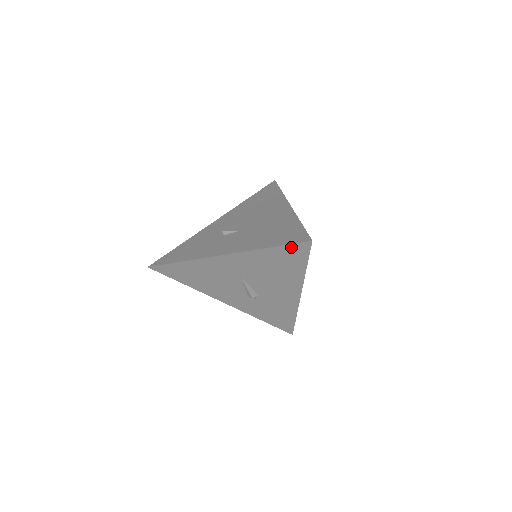
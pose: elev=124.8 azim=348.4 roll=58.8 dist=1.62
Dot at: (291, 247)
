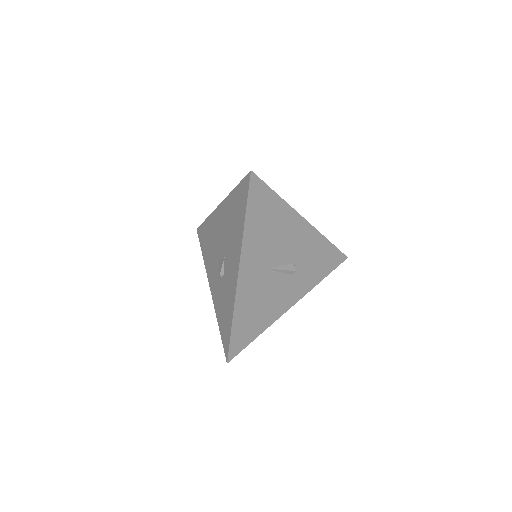
Dot at: (251, 195)
